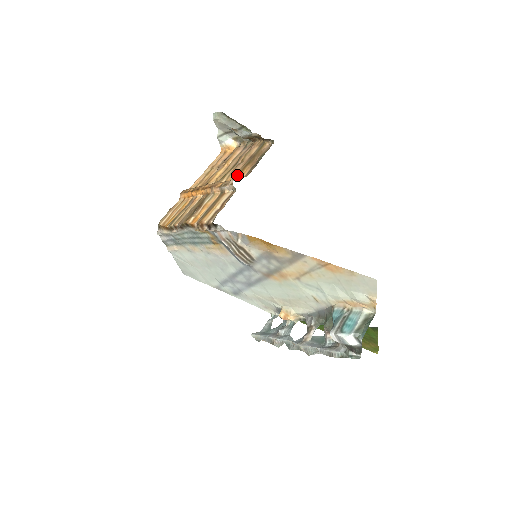
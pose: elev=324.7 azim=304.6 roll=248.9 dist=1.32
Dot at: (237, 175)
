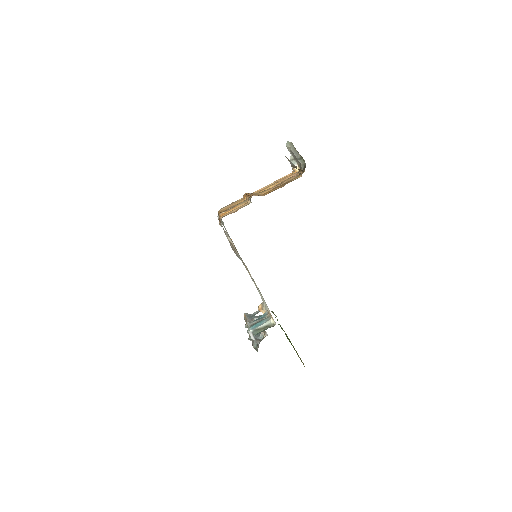
Dot at: (265, 193)
